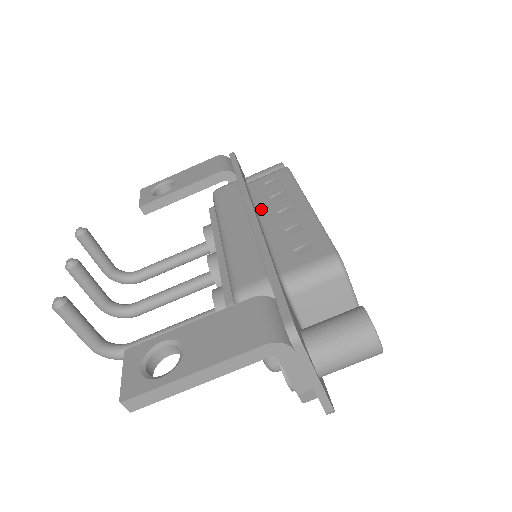
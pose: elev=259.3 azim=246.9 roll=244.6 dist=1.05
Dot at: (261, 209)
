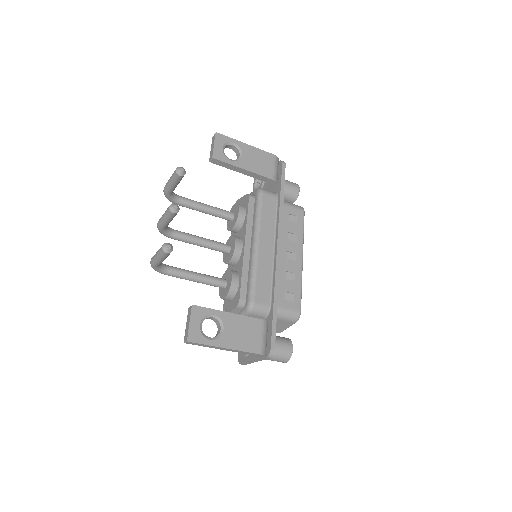
Dot at: occluded
